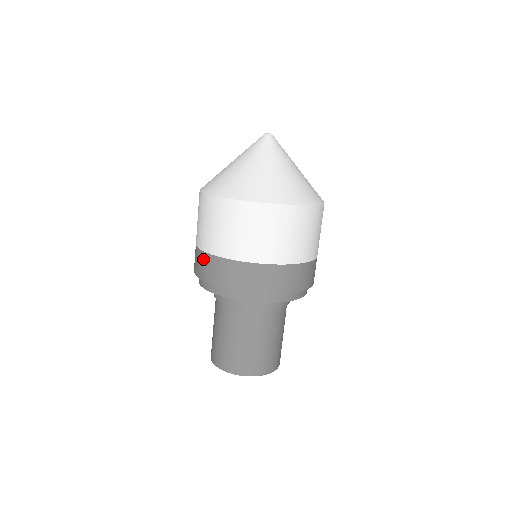
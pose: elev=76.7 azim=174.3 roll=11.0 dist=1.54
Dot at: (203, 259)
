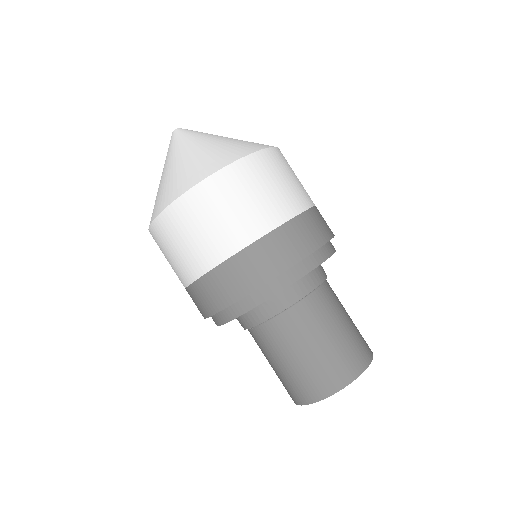
Dot at: occluded
